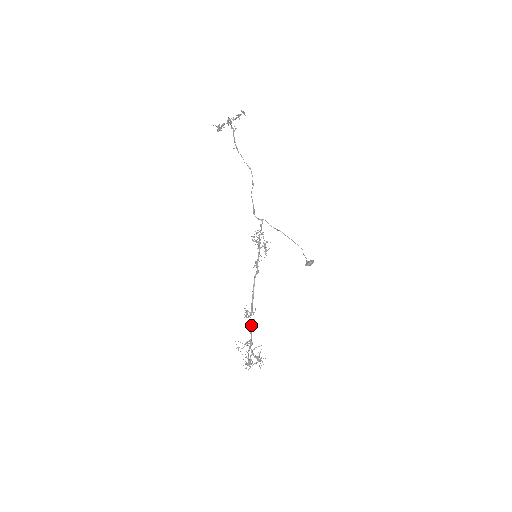
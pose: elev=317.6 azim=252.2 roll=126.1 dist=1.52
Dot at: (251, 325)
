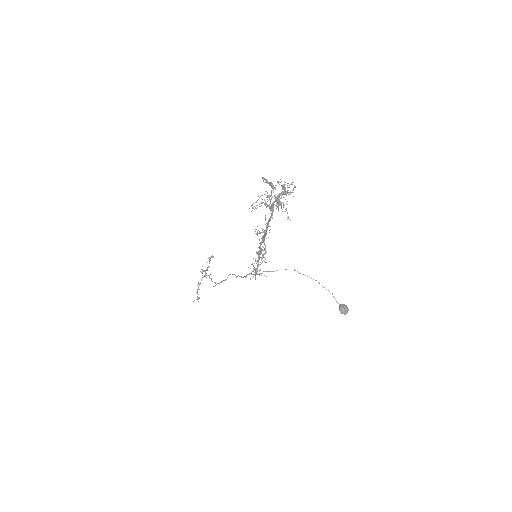
Dot at: (268, 223)
